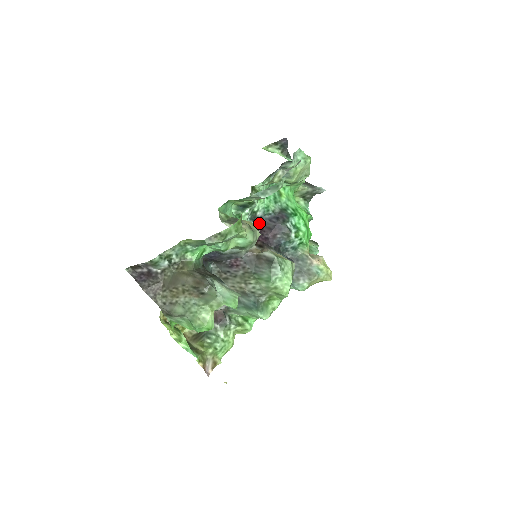
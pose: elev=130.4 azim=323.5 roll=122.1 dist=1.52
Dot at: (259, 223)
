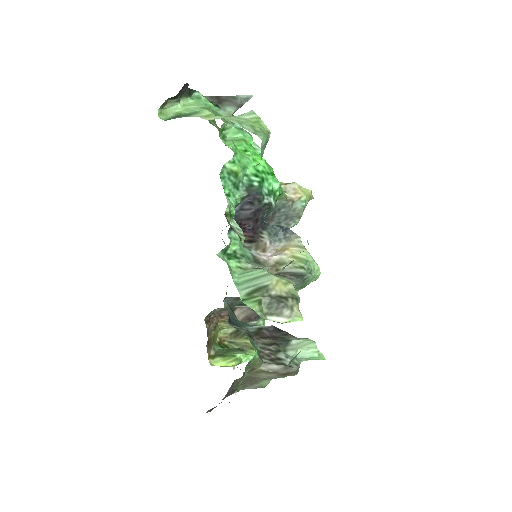
Dot at: occluded
